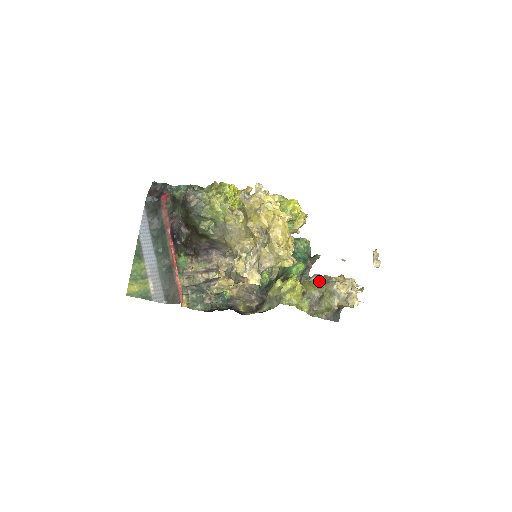
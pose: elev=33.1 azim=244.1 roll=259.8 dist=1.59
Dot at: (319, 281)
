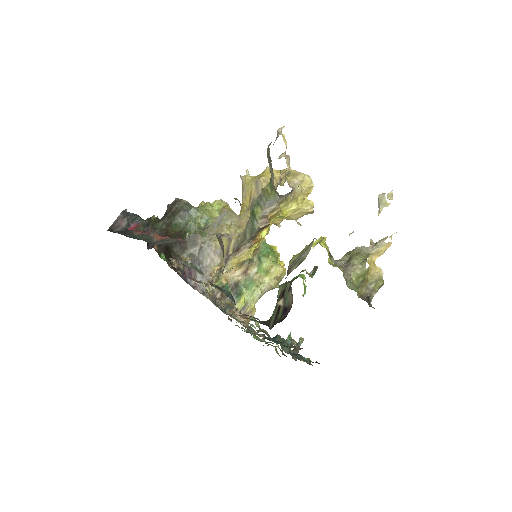
Dot at: occluded
